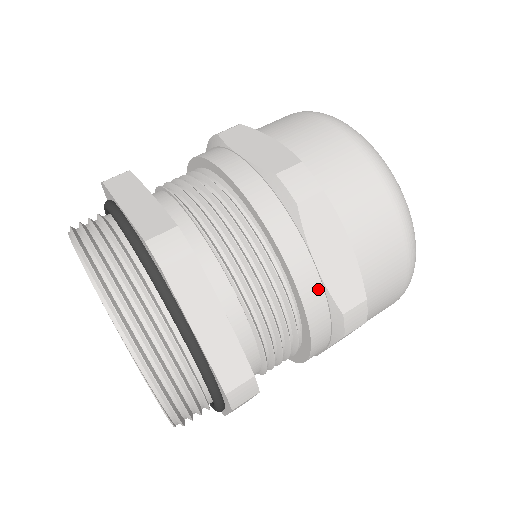
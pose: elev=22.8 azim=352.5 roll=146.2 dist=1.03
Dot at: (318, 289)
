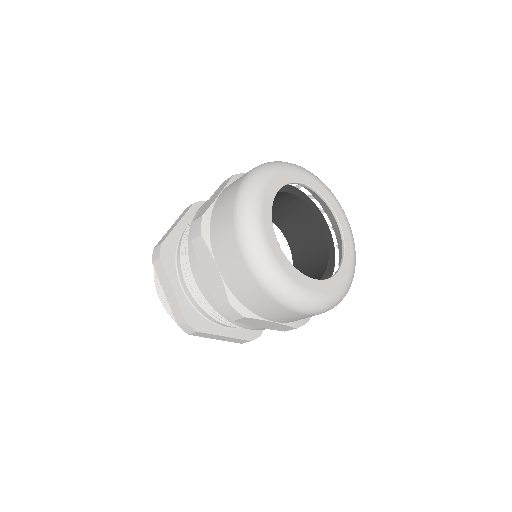
Dot at: (208, 289)
